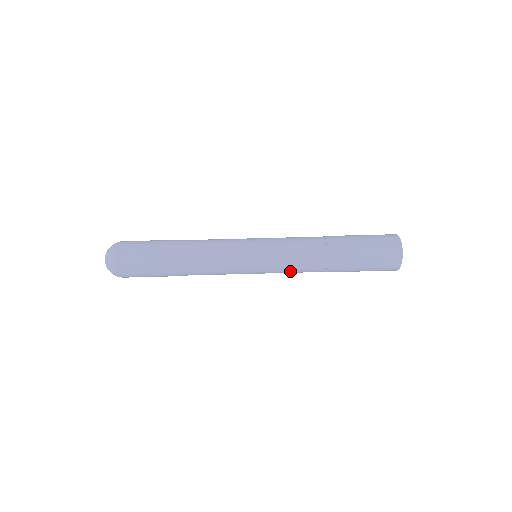
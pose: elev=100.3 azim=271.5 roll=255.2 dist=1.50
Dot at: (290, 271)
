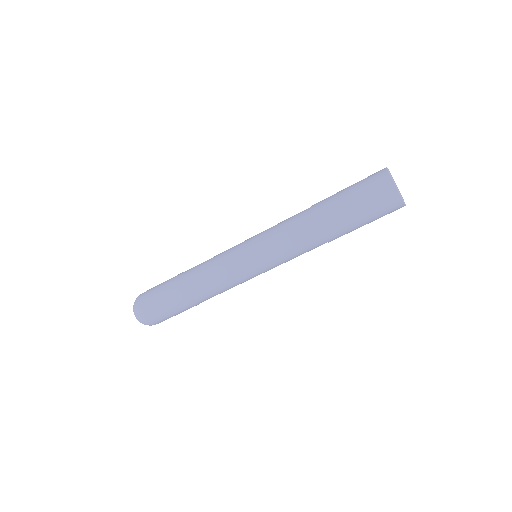
Dot at: occluded
